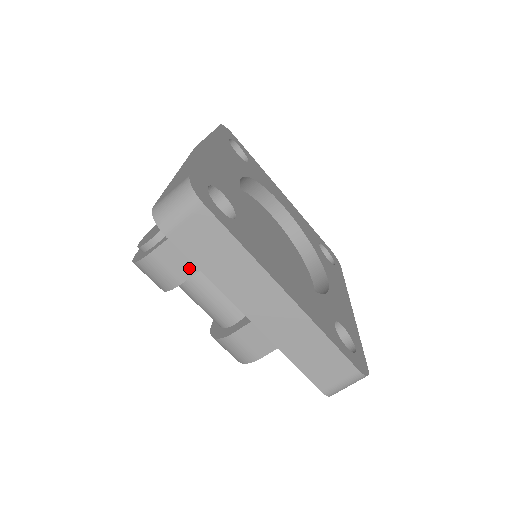
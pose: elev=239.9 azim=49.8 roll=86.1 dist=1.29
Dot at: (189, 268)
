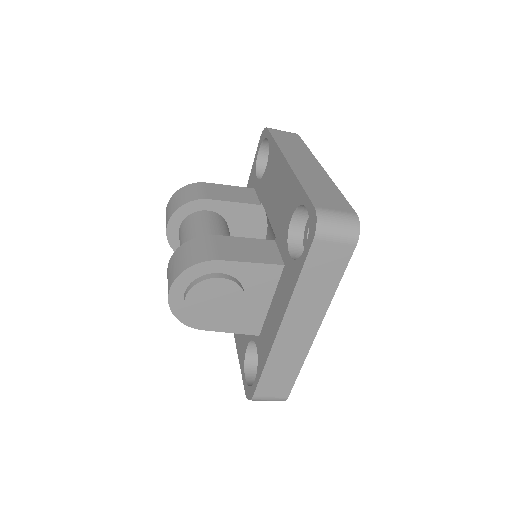
Dot at: occluded
